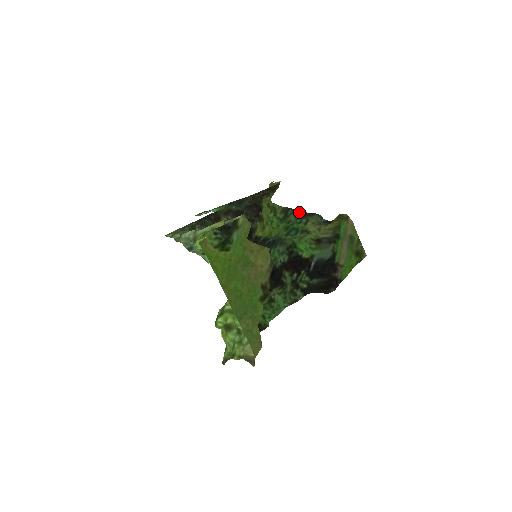
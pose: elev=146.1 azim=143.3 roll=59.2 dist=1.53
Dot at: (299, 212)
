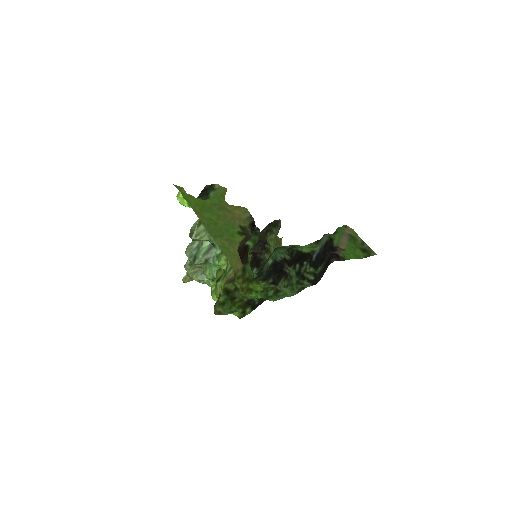
Dot at: occluded
